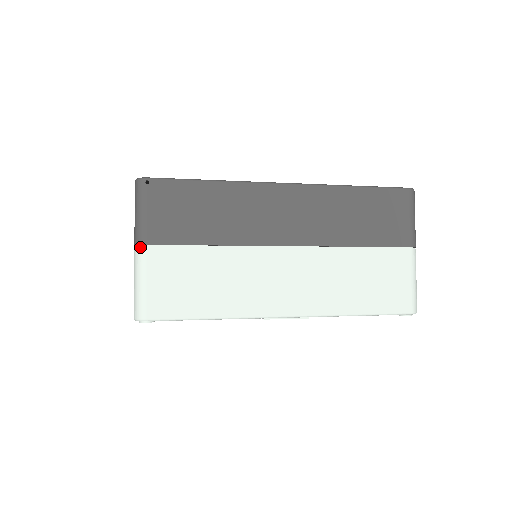
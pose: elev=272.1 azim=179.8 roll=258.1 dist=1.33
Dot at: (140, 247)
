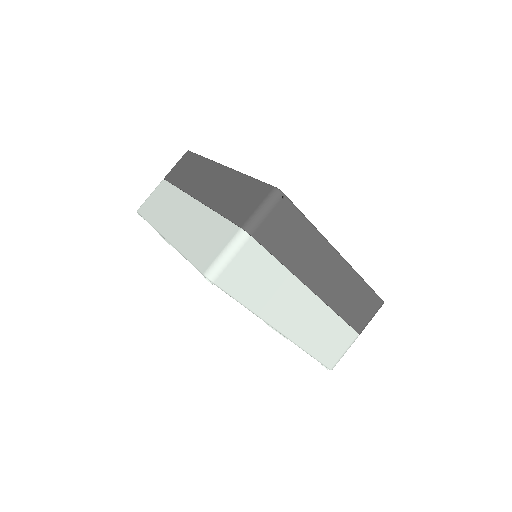
Dot at: (247, 234)
